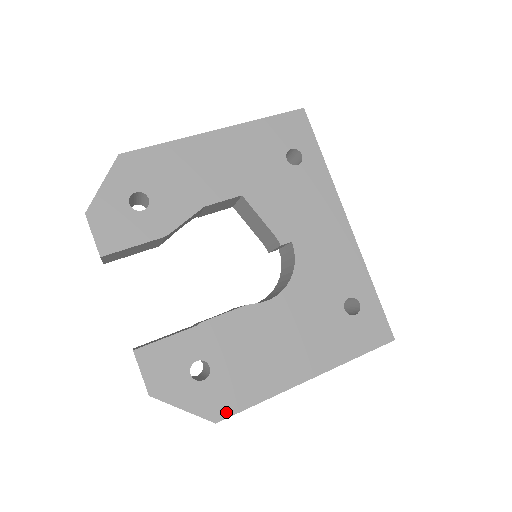
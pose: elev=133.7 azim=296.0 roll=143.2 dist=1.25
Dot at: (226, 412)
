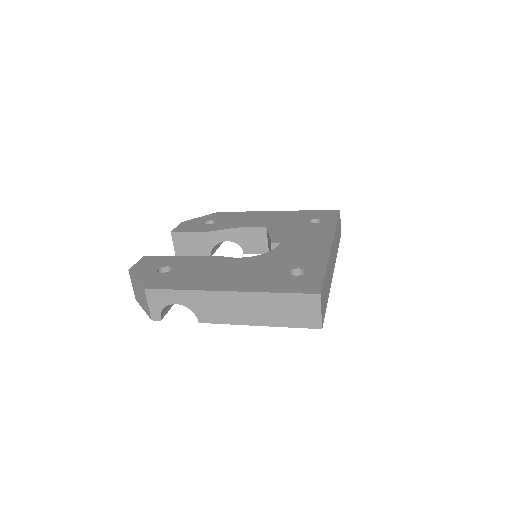
Dot at: (156, 287)
